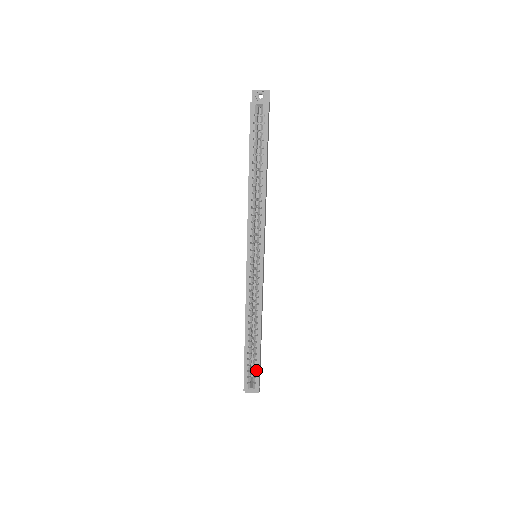
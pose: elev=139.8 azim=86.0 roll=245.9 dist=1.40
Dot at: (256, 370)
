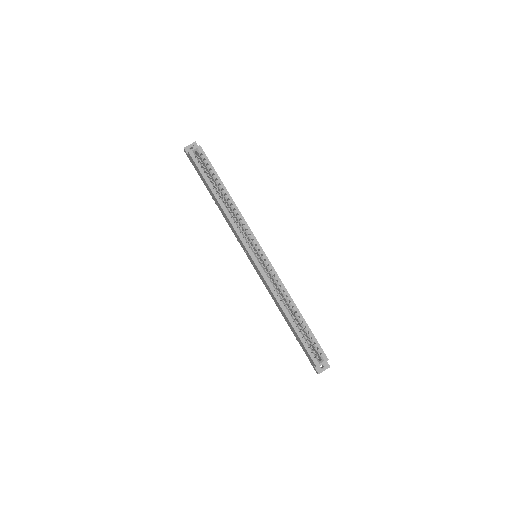
Dot at: (314, 342)
